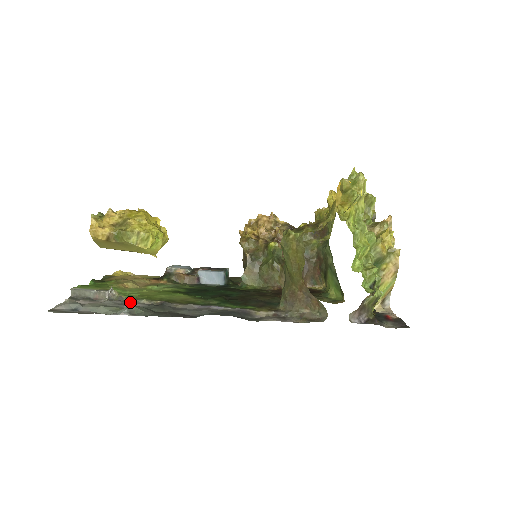
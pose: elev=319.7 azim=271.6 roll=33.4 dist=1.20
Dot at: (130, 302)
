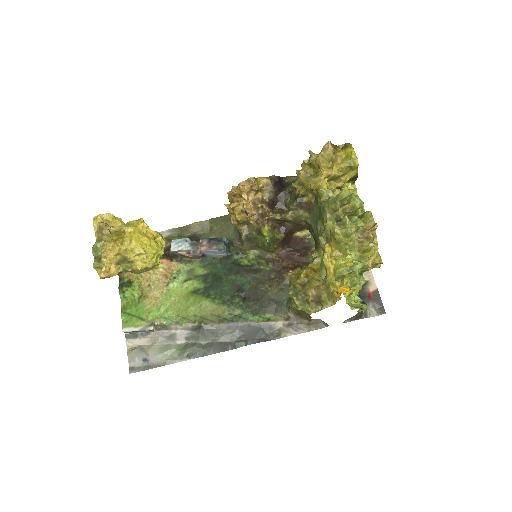
Dot at: (175, 330)
